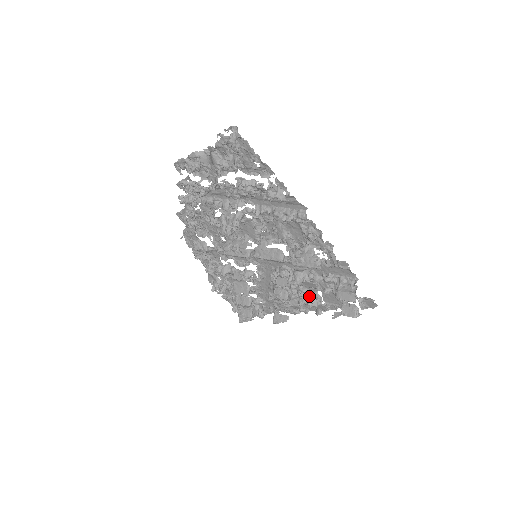
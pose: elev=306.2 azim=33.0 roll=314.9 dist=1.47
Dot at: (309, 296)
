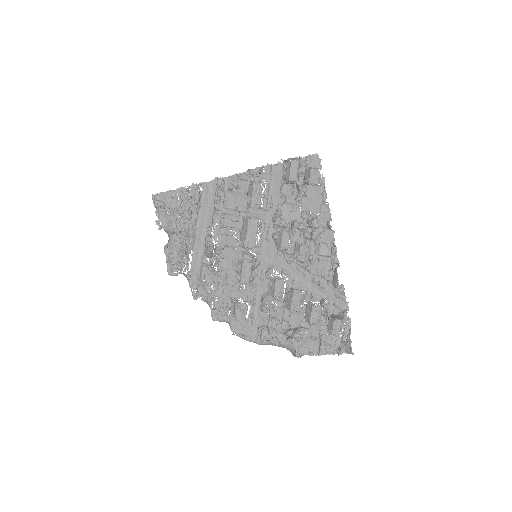
Dot at: occluded
